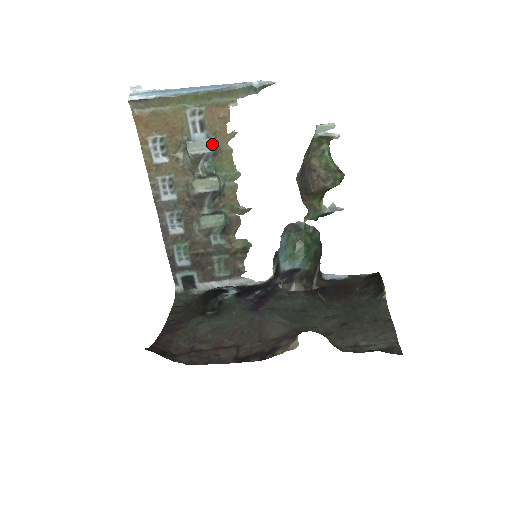
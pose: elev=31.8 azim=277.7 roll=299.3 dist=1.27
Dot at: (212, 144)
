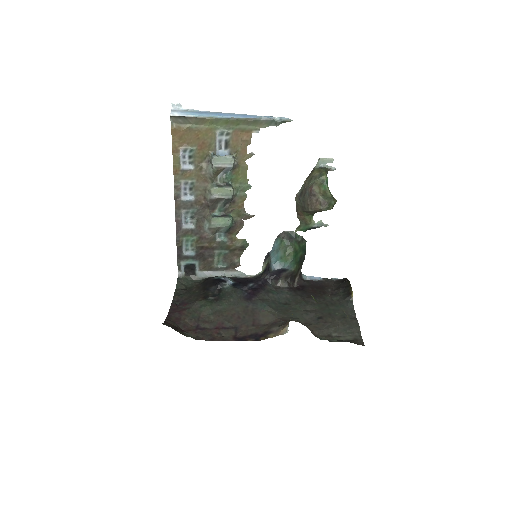
Dot at: (233, 161)
